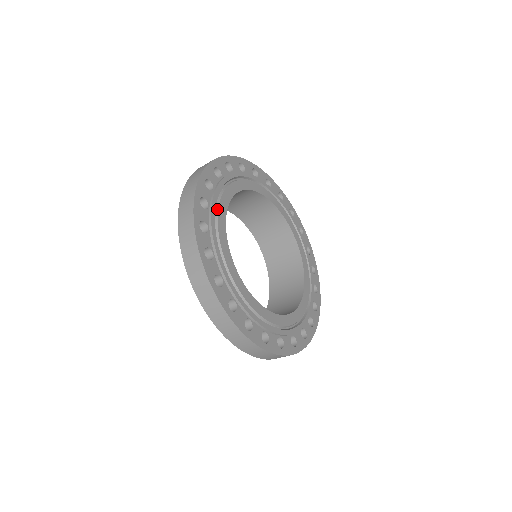
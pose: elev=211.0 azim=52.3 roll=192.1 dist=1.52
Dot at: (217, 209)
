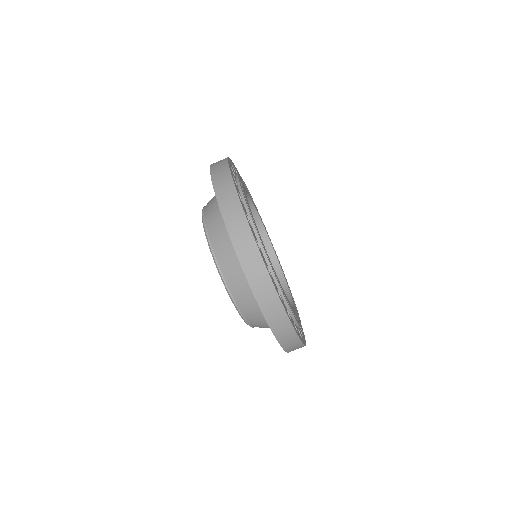
Dot at: occluded
